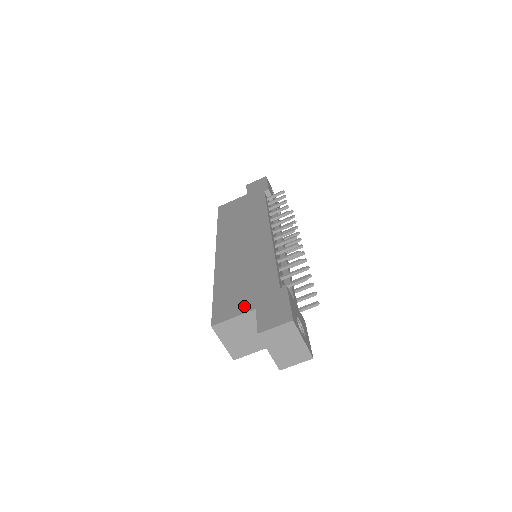
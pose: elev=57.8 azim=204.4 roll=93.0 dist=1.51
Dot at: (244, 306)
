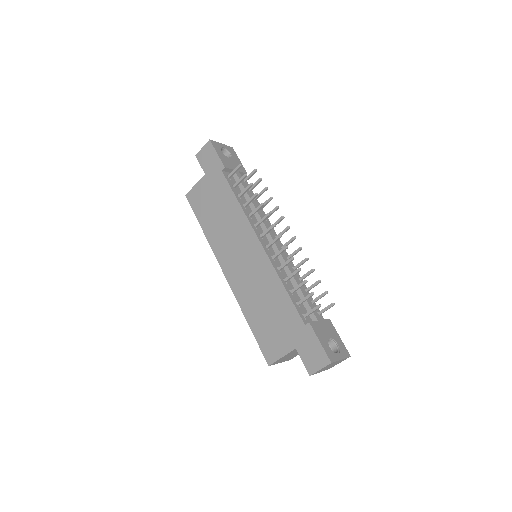
Dot at: (284, 345)
